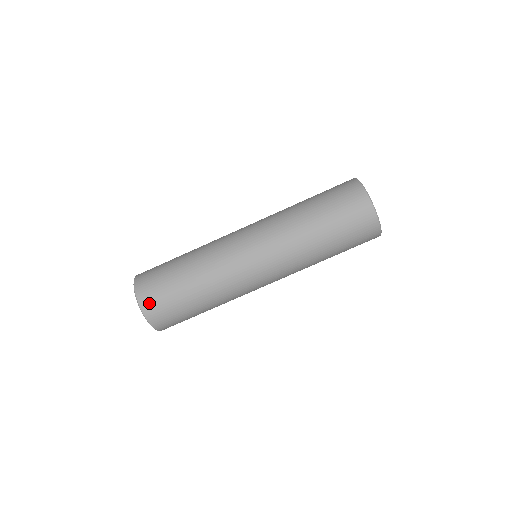
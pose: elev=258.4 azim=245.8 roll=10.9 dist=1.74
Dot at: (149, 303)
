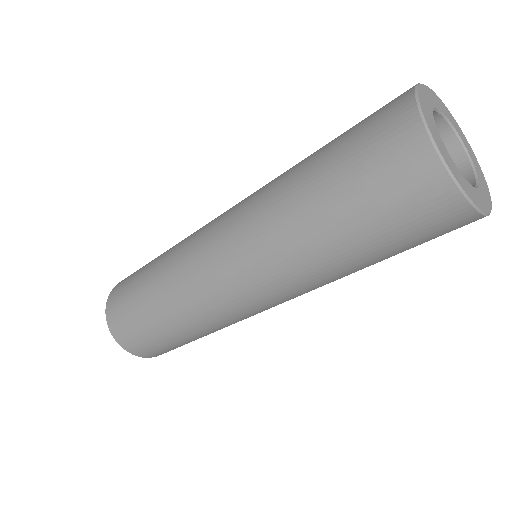
Dot at: (158, 354)
